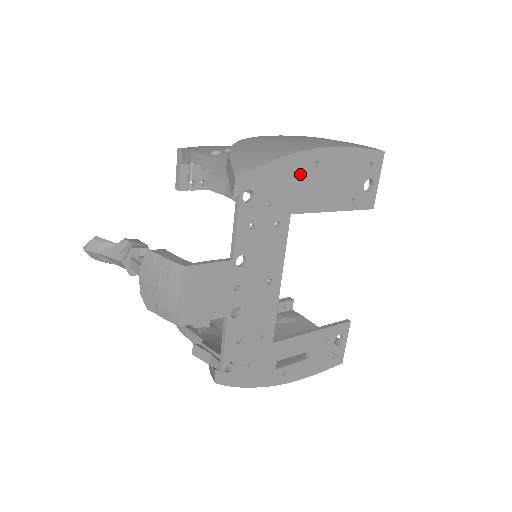
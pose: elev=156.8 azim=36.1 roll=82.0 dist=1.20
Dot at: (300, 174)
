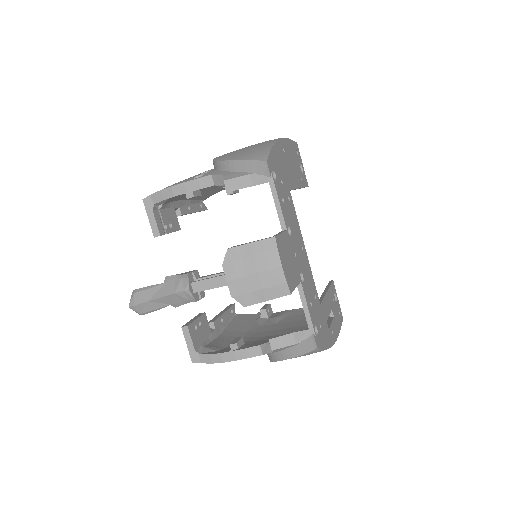
Dot at: (282, 158)
